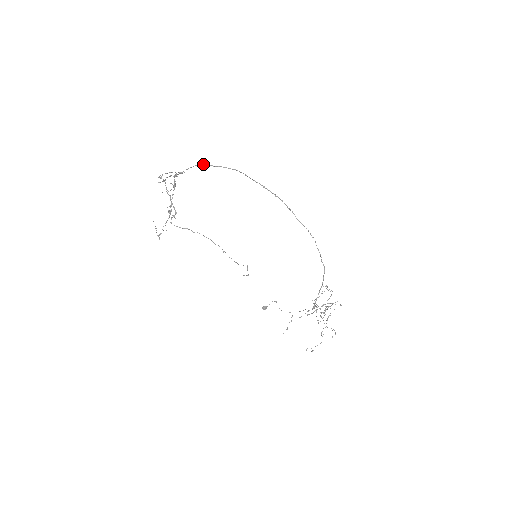
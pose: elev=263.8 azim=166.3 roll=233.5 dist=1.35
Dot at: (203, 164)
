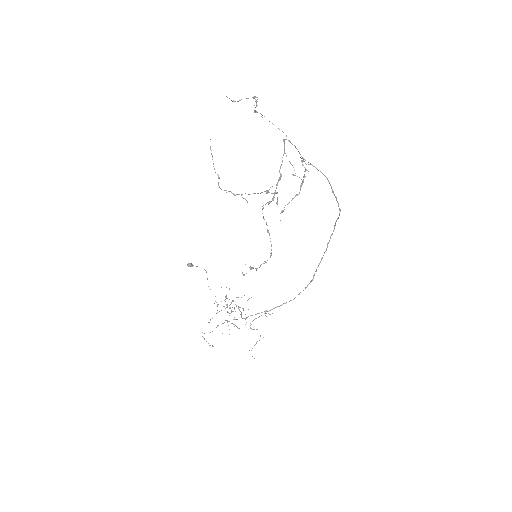
Dot at: occluded
